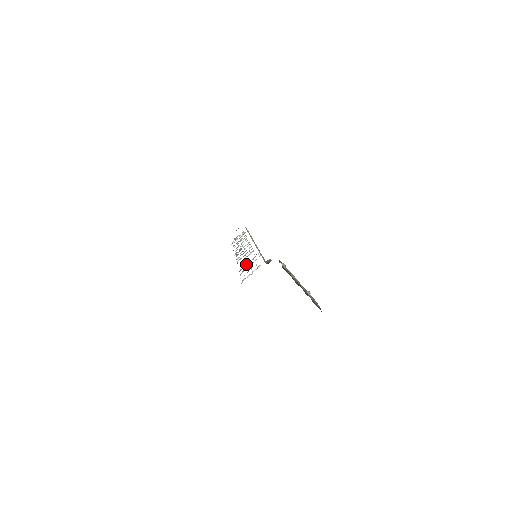
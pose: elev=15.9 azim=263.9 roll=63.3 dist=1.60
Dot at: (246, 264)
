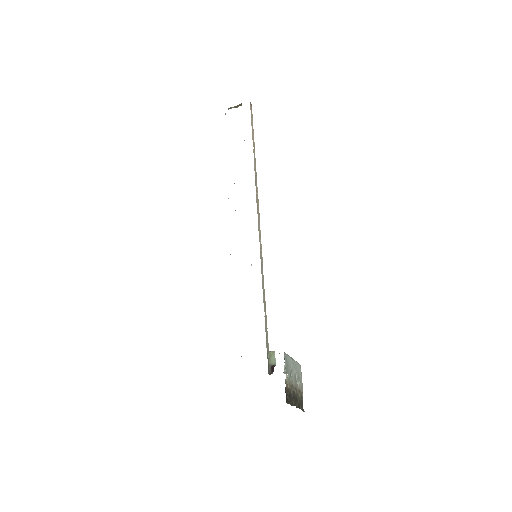
Dot at: occluded
